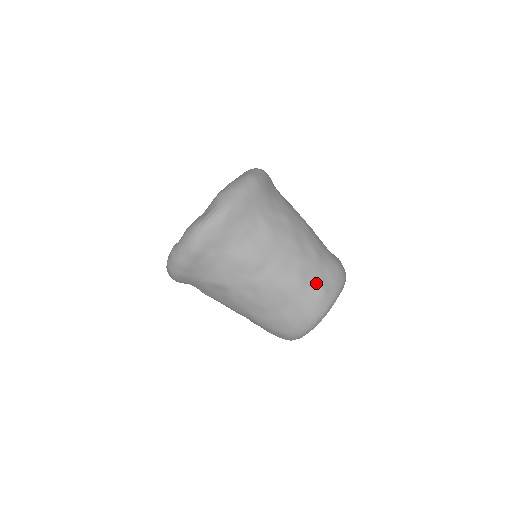
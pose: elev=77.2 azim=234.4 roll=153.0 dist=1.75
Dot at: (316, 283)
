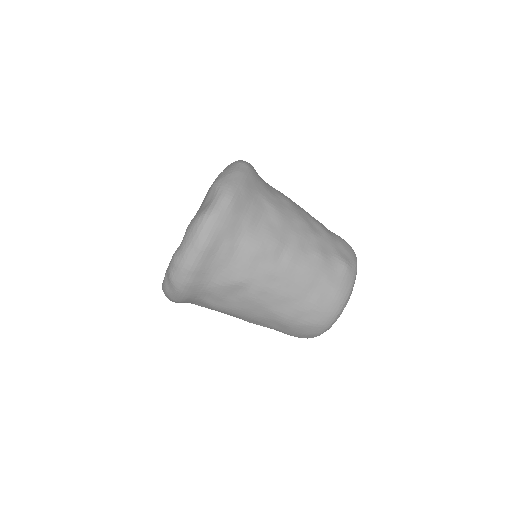
Dot at: (336, 257)
